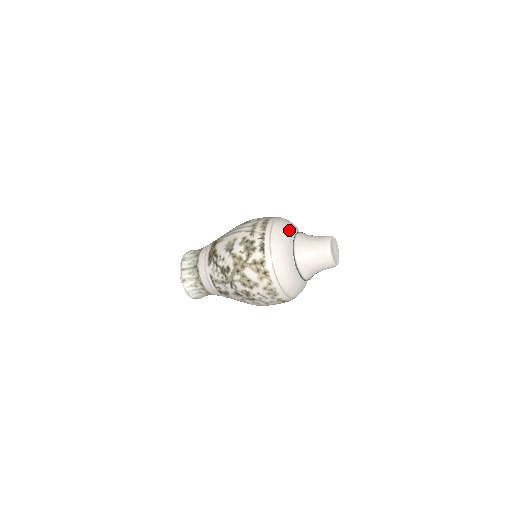
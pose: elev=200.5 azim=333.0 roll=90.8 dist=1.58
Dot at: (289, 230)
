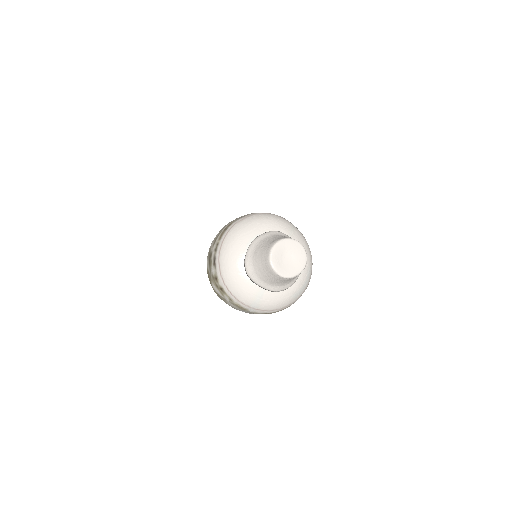
Dot at: (247, 235)
